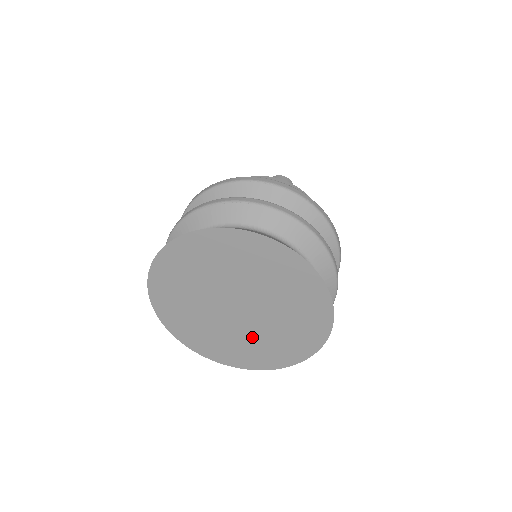
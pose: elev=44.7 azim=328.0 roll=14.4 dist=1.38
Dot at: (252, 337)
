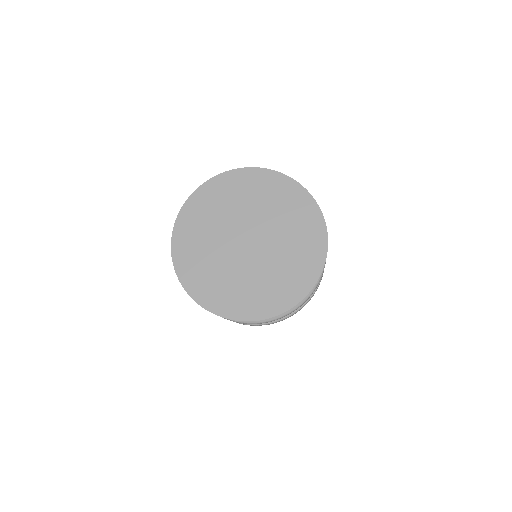
Dot at: (234, 274)
